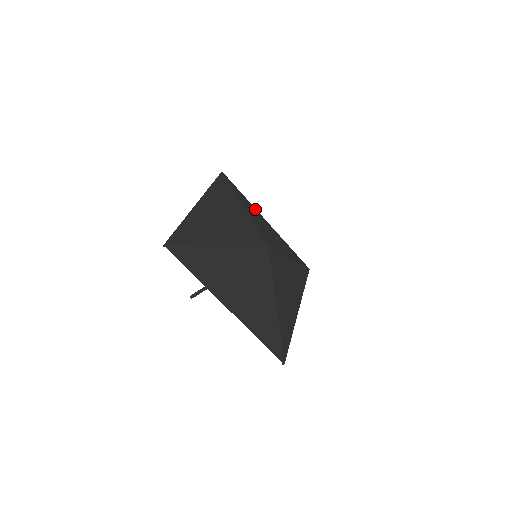
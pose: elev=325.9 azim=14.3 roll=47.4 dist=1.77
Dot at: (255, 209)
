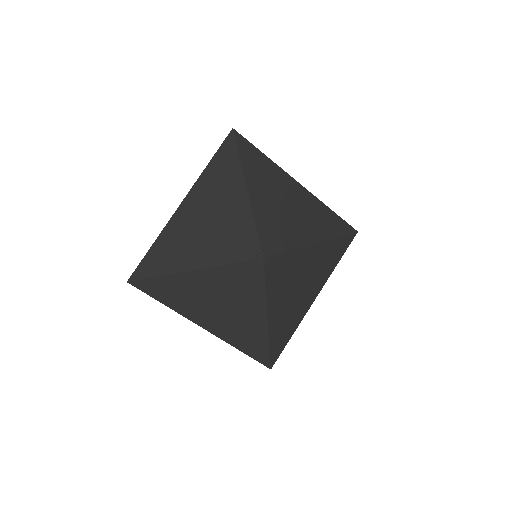
Dot at: (280, 171)
